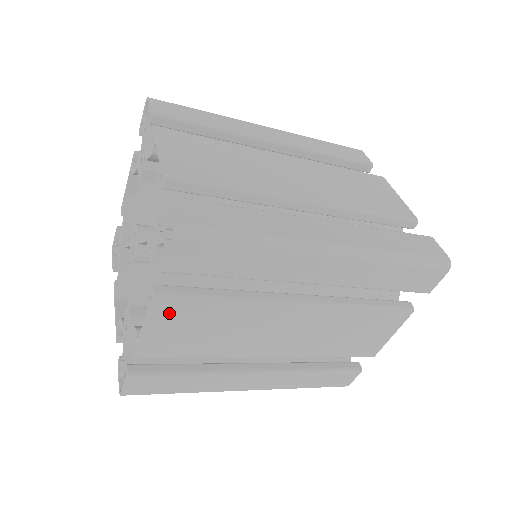
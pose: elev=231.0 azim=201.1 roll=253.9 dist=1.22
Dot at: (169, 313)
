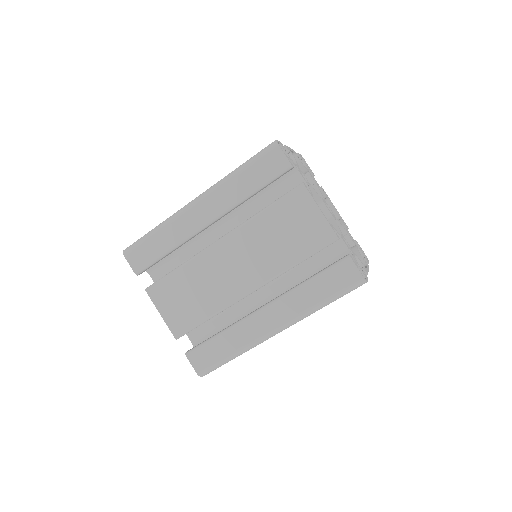
Dot at: occluded
